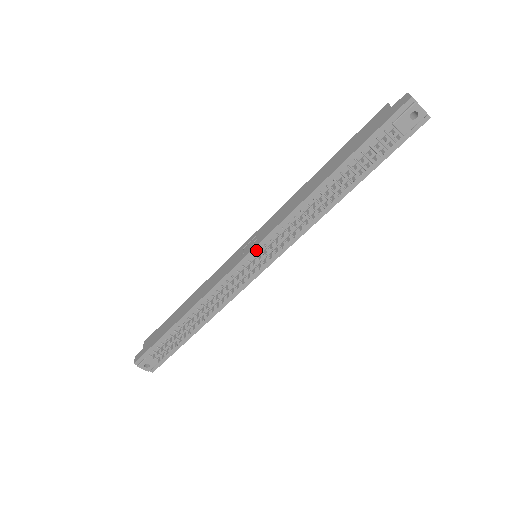
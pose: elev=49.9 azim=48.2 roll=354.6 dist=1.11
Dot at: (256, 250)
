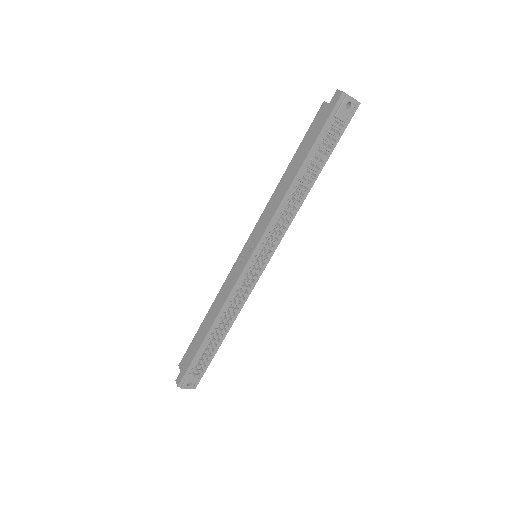
Dot at: (256, 251)
